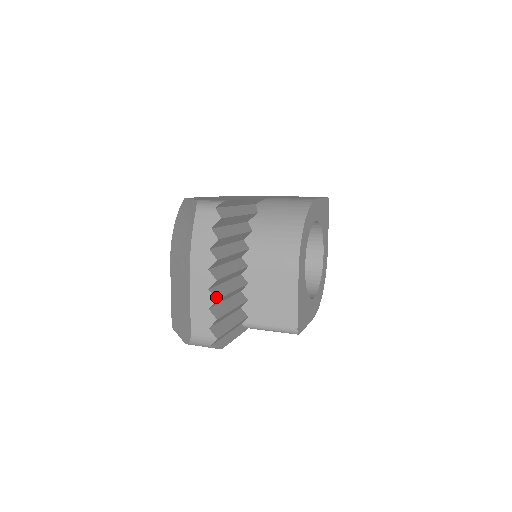
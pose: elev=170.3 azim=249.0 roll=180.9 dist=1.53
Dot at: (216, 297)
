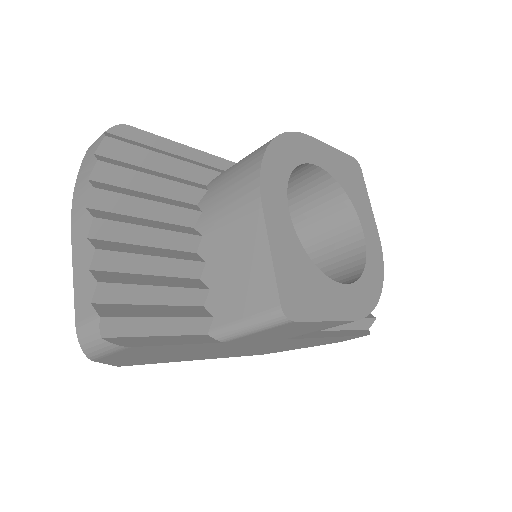
Dot at: (98, 247)
